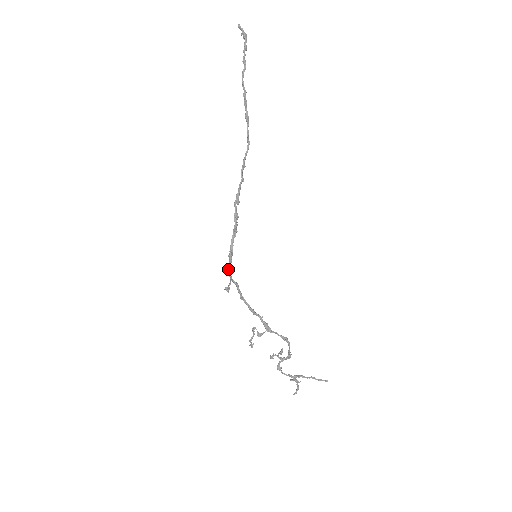
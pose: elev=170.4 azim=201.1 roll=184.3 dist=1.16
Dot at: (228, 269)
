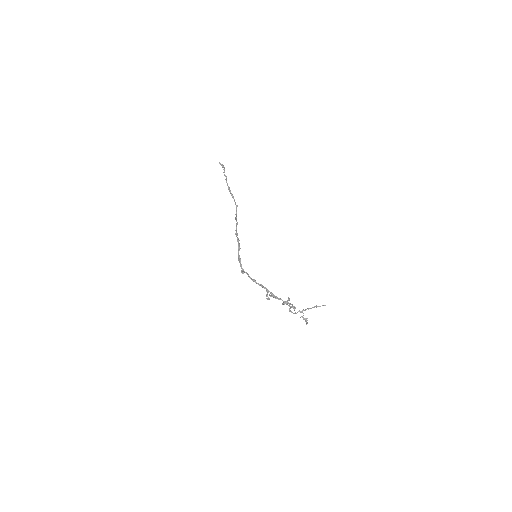
Dot at: (240, 266)
